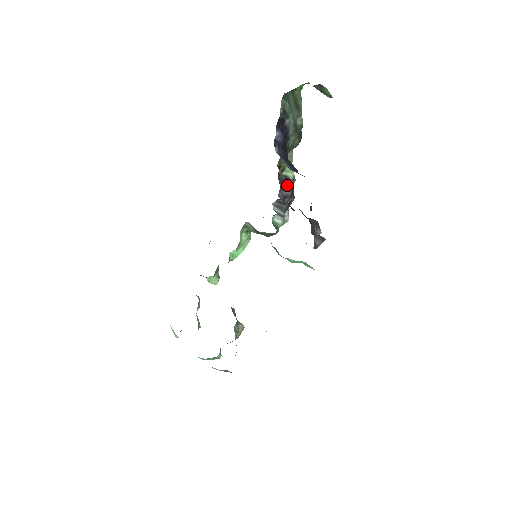
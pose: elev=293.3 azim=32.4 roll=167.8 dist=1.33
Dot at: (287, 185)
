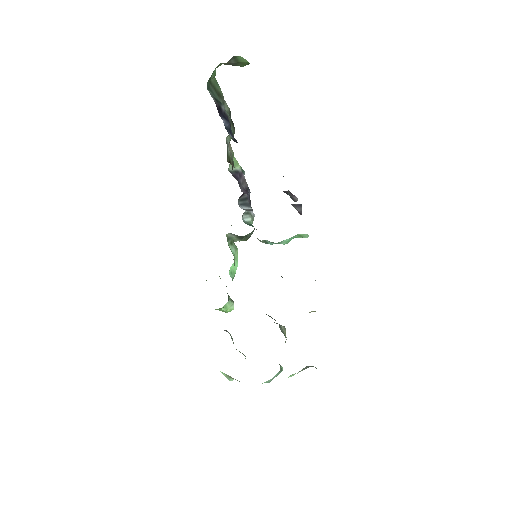
Dot at: (241, 179)
